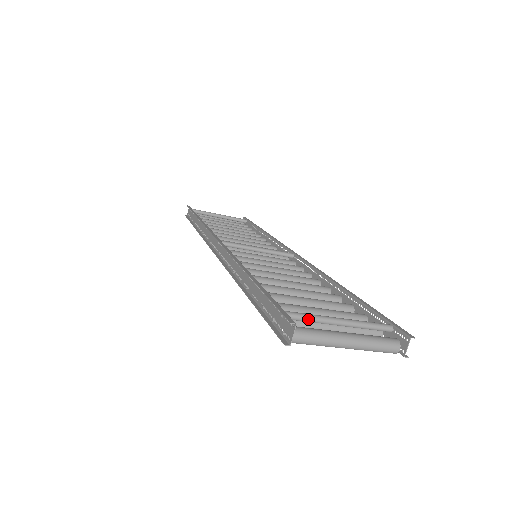
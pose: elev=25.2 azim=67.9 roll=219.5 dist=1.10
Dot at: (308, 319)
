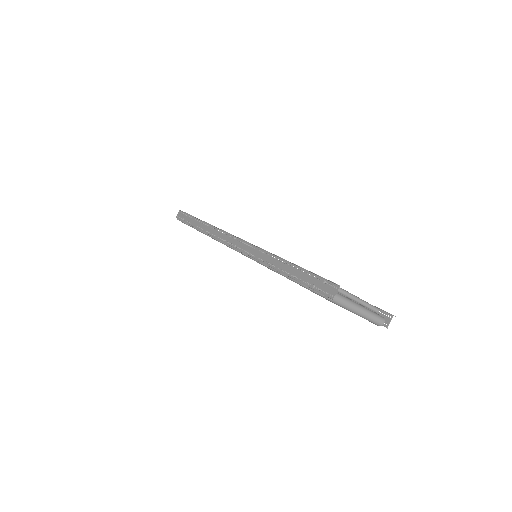
Dot at: occluded
